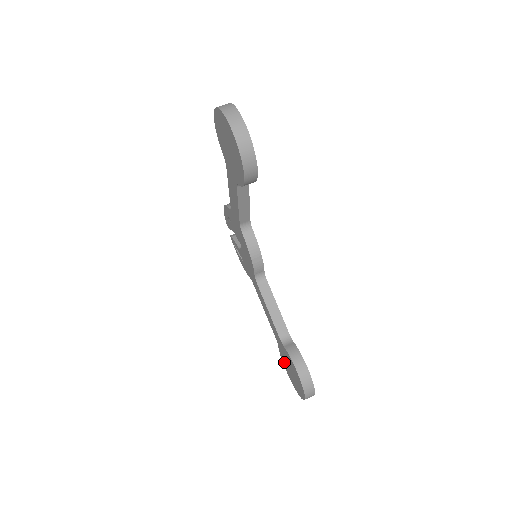
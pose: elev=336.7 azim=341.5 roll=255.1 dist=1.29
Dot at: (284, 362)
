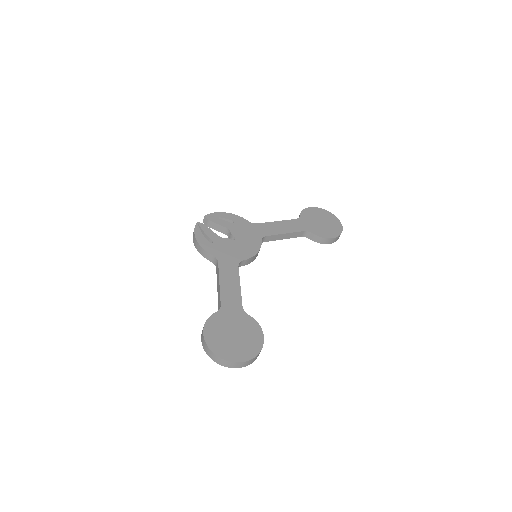
Dot at: occluded
